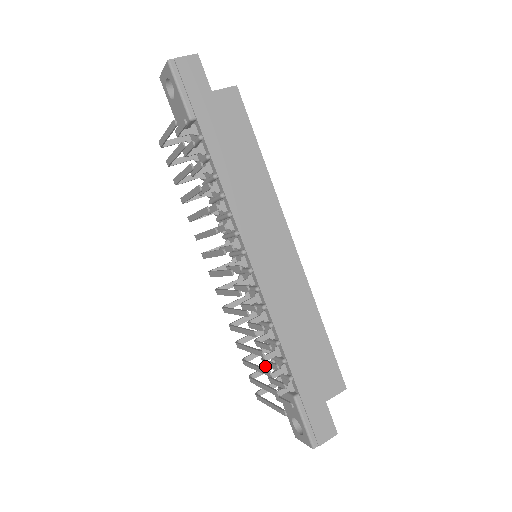
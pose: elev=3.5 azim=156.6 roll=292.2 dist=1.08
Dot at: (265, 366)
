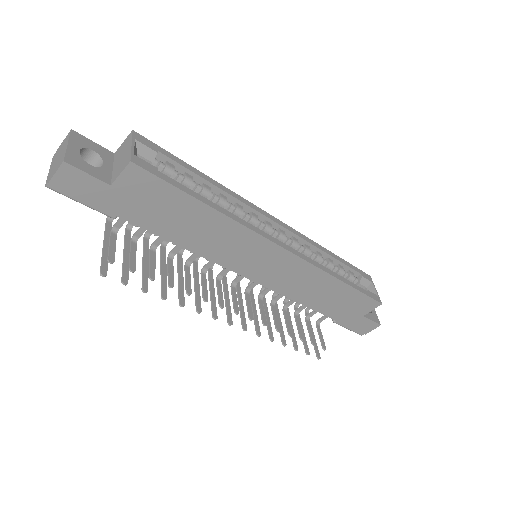
Dot at: occluded
